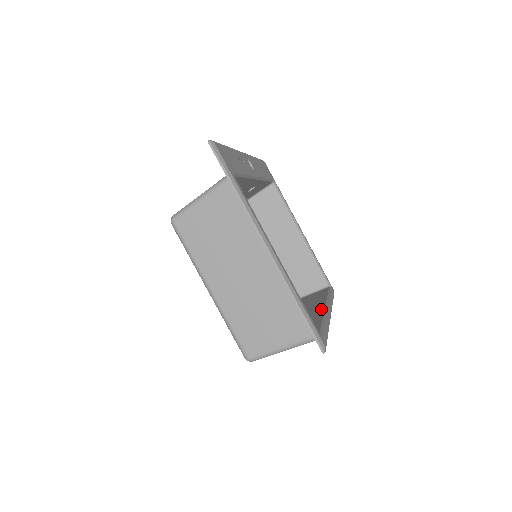
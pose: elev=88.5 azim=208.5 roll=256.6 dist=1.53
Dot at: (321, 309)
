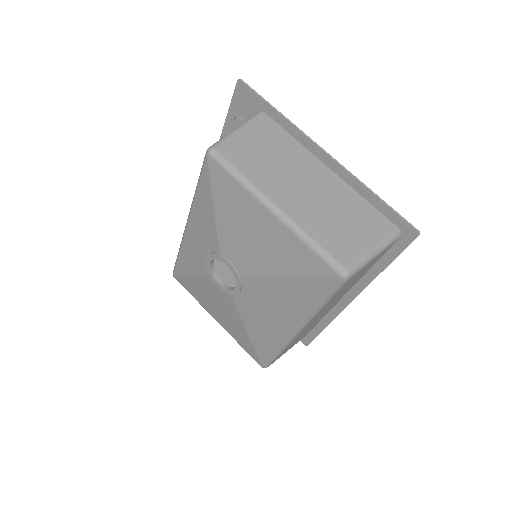
Dot at: occluded
